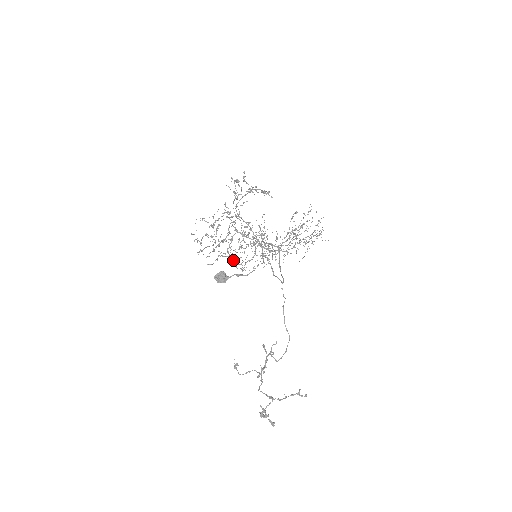
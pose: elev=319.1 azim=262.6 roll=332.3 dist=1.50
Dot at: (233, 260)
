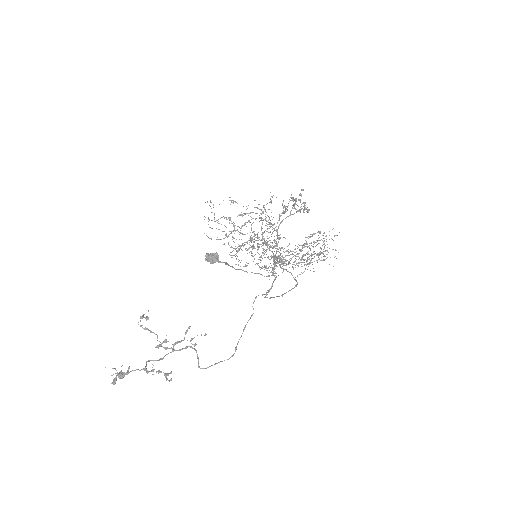
Dot at: (236, 253)
